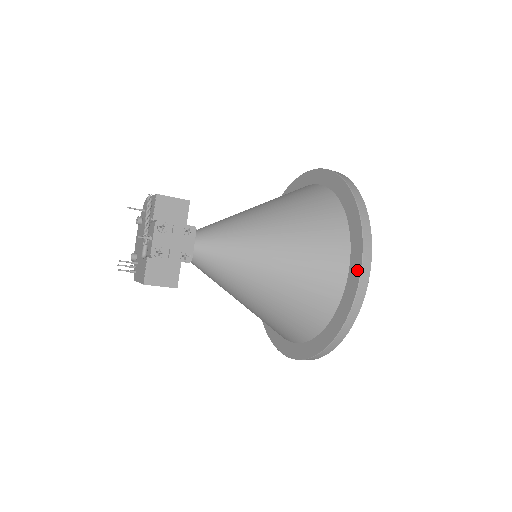
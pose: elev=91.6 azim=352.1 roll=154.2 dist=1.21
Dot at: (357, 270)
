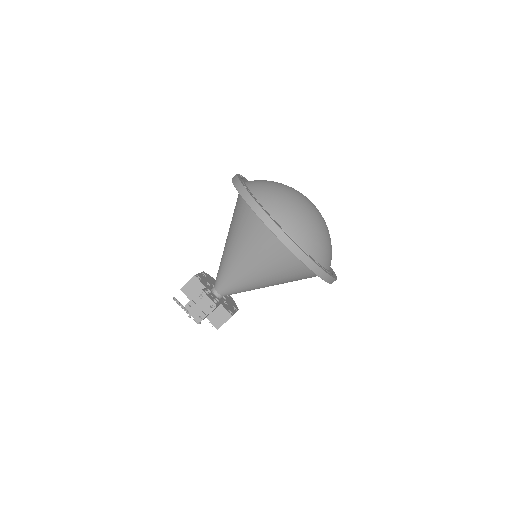
Dot at: (274, 234)
